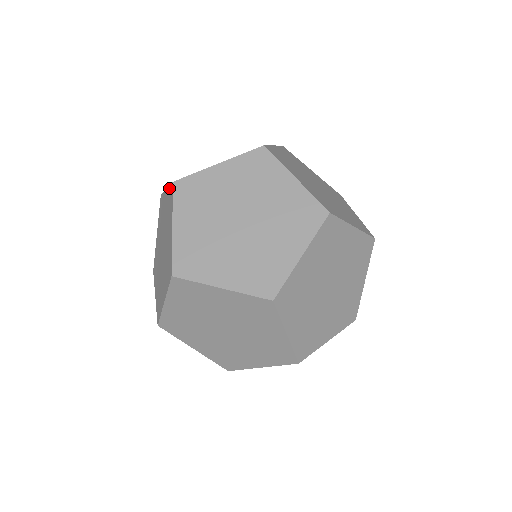
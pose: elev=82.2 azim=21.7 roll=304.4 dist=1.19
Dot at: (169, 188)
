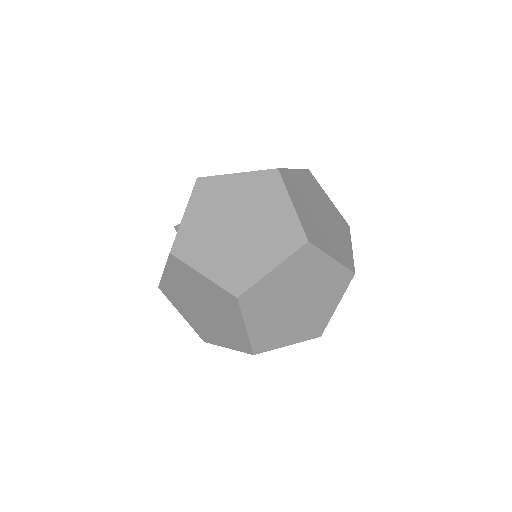
Dot at: occluded
